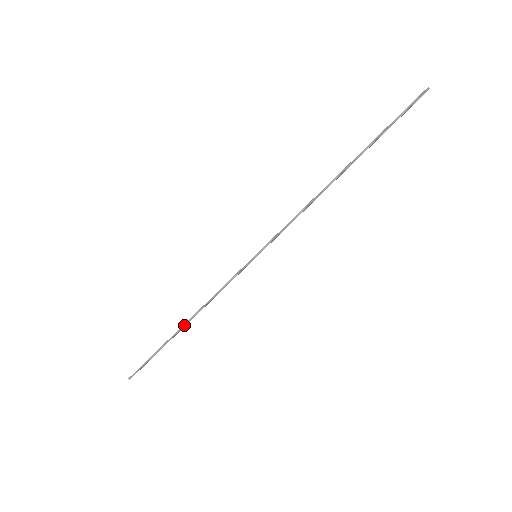
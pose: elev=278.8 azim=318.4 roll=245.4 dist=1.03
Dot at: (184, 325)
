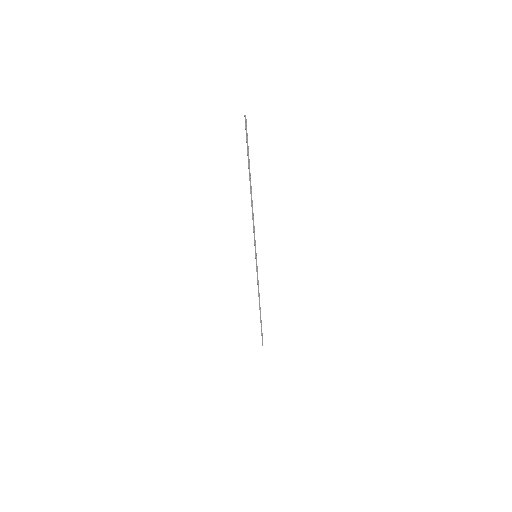
Dot at: (260, 308)
